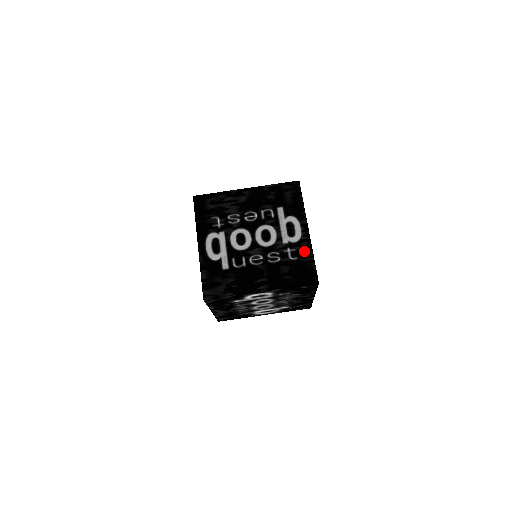
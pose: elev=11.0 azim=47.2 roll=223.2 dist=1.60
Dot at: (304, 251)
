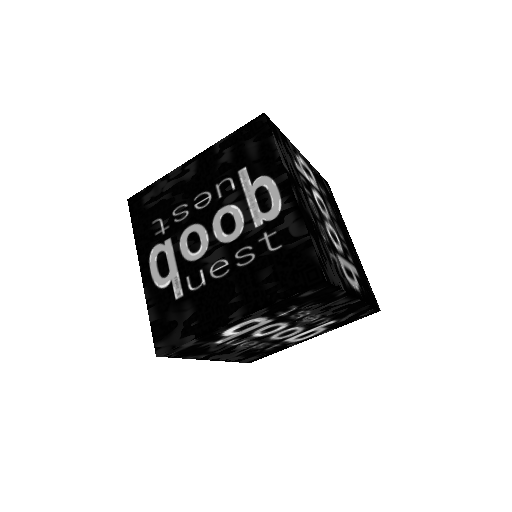
Dot at: (290, 229)
